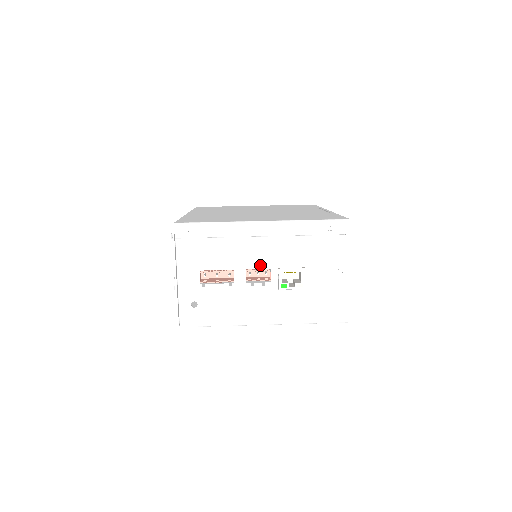
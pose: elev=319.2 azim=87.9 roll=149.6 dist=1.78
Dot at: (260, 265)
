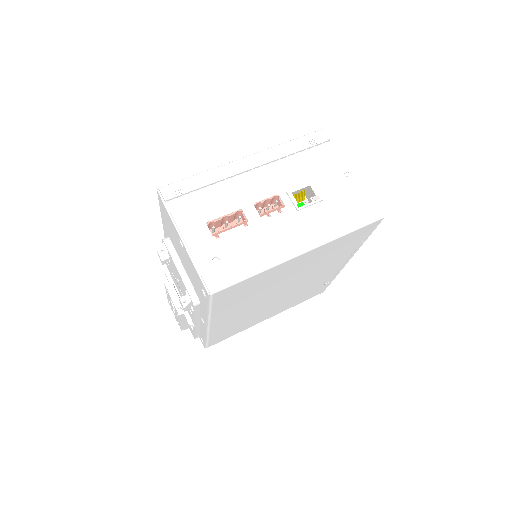
Dot at: (266, 195)
